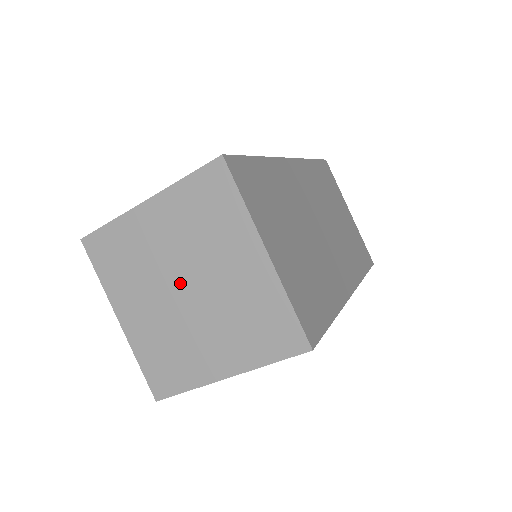
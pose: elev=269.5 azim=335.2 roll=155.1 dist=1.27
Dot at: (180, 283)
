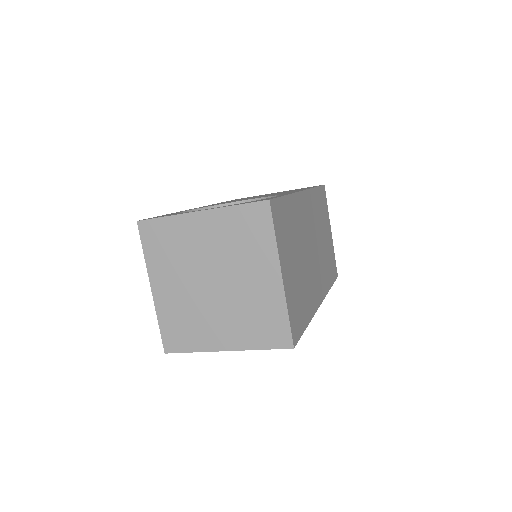
Dot at: (210, 277)
